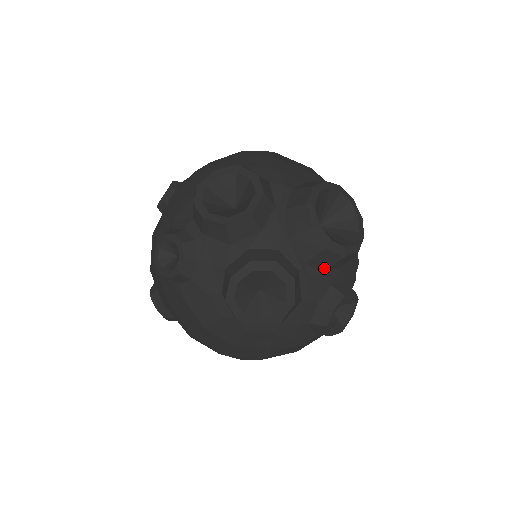
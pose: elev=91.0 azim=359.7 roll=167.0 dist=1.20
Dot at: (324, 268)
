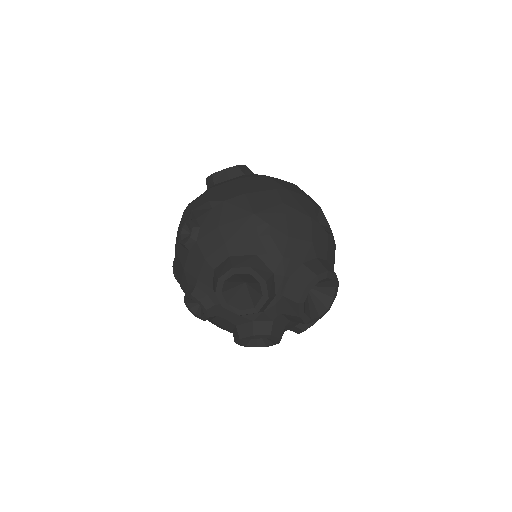
Dot at: occluded
